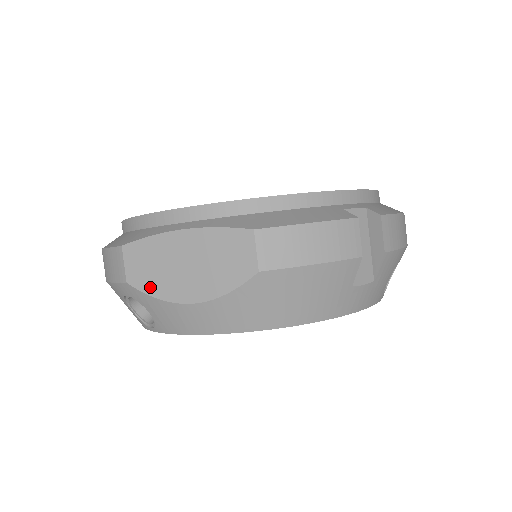
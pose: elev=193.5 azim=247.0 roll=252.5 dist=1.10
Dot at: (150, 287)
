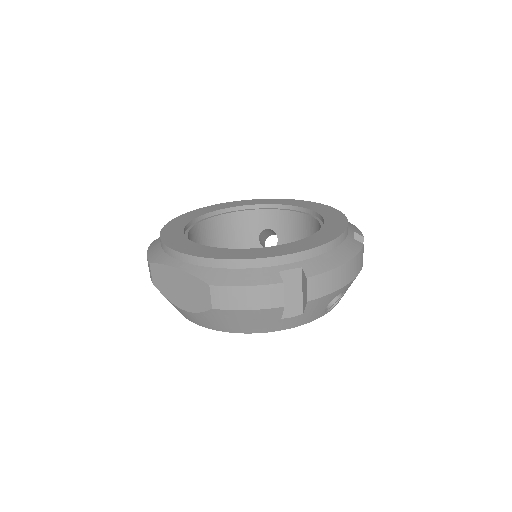
Dot at: (163, 291)
